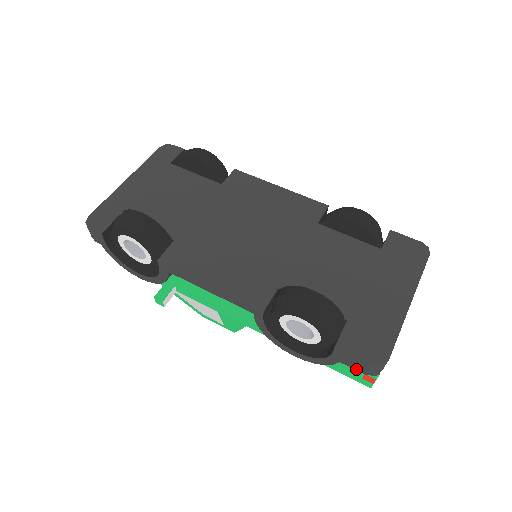
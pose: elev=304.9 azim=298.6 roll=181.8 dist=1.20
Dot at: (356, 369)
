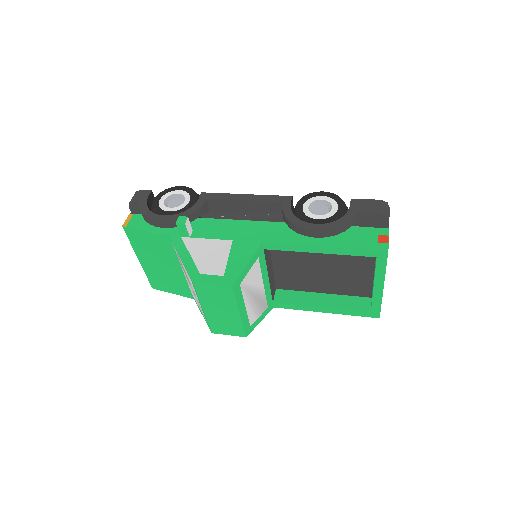
Dot at: (371, 212)
